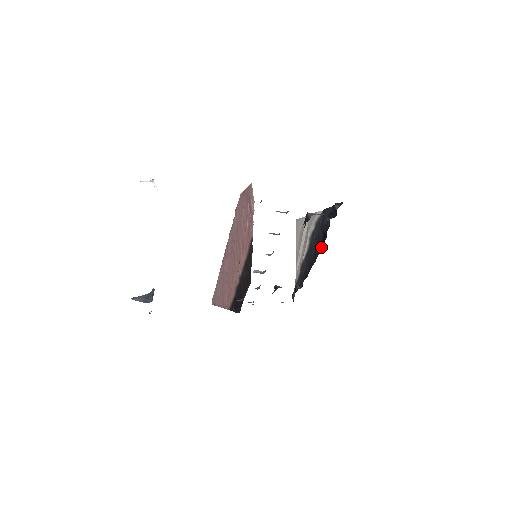
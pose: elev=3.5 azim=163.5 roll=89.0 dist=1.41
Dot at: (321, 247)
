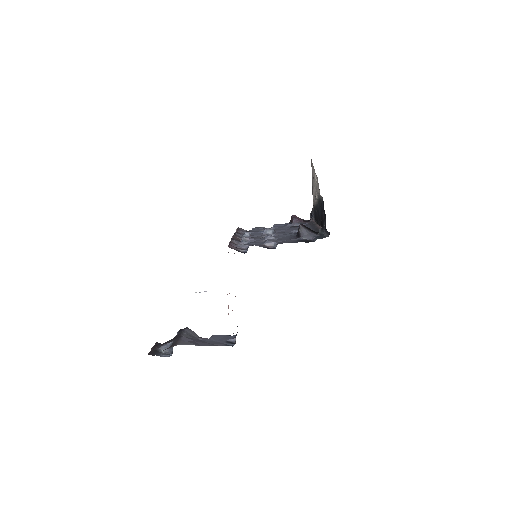
Dot at: (322, 226)
